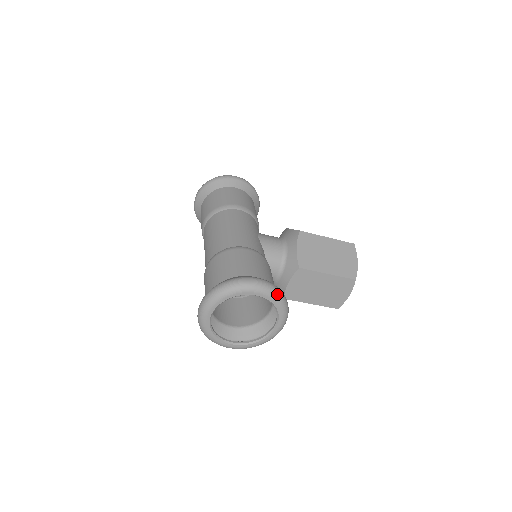
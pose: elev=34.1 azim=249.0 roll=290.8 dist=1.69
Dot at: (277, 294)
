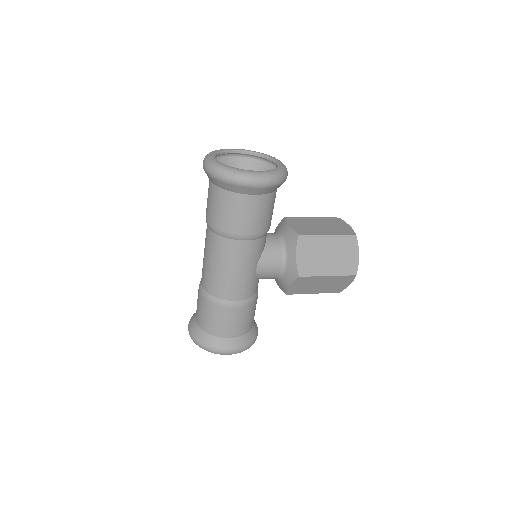
Dot at: occluded
